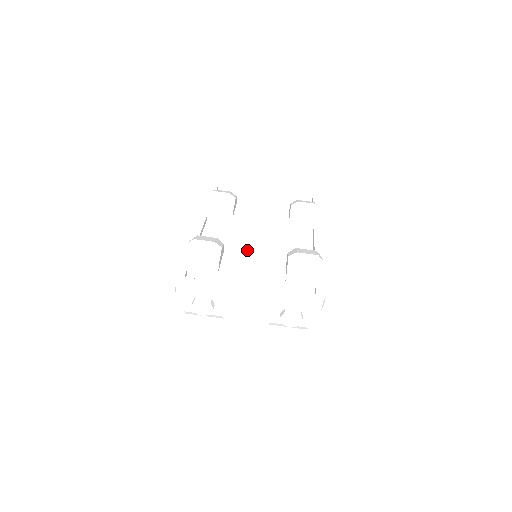
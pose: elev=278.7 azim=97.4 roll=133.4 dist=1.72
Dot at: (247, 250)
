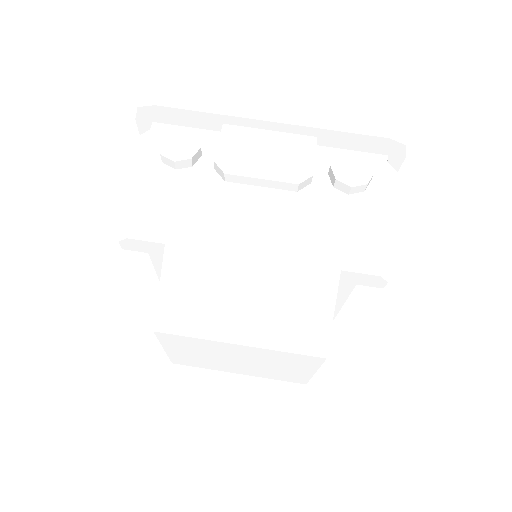
Dot at: occluded
